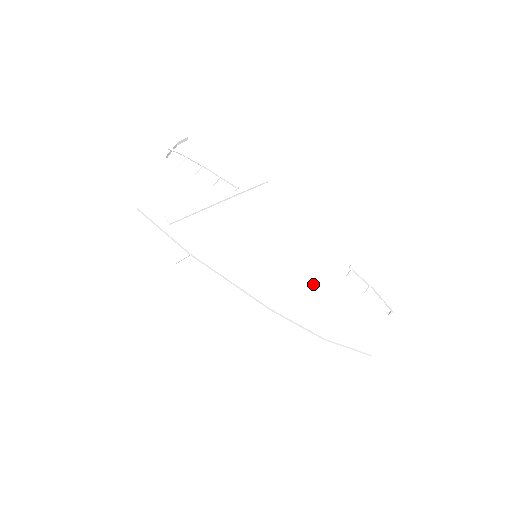
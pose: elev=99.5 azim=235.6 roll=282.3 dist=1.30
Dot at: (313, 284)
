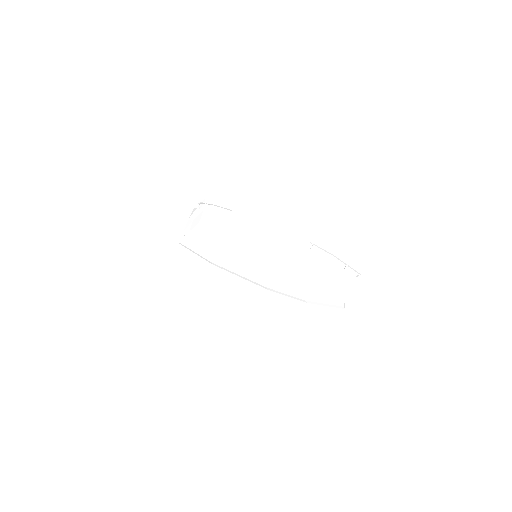
Dot at: (284, 258)
